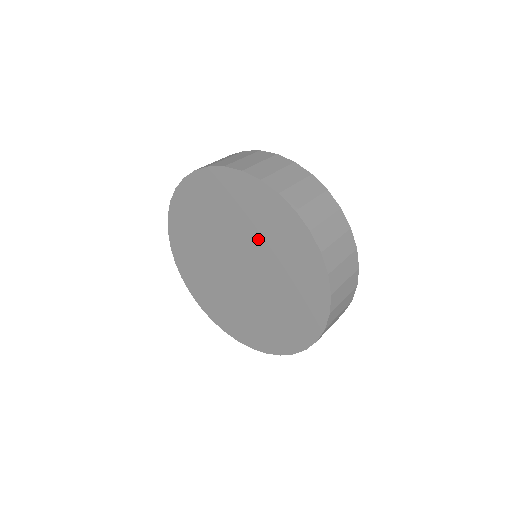
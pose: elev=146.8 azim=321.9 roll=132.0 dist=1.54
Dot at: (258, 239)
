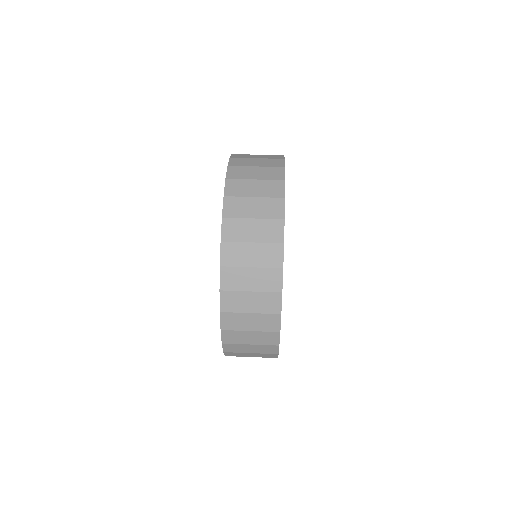
Dot at: occluded
